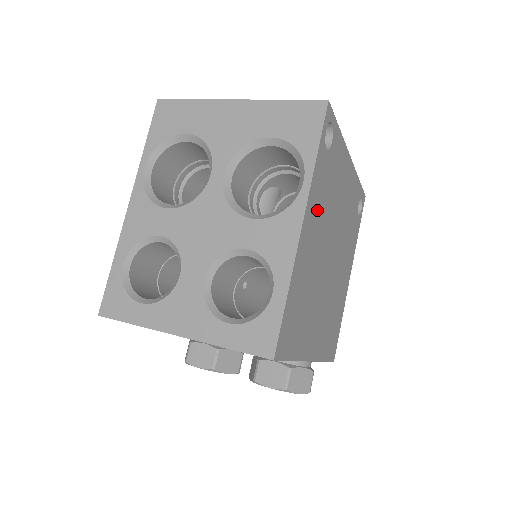
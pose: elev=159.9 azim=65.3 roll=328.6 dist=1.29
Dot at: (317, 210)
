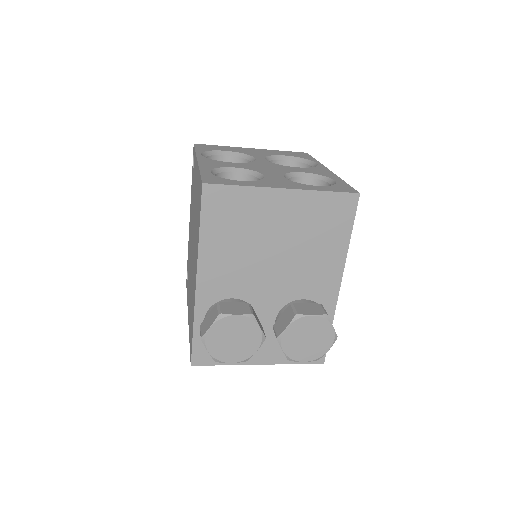
Dot at: occluded
